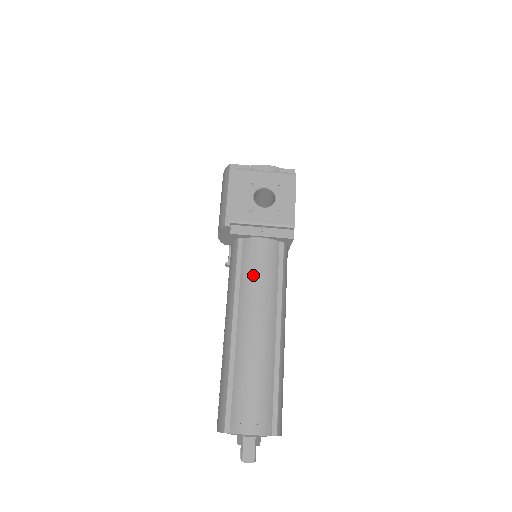
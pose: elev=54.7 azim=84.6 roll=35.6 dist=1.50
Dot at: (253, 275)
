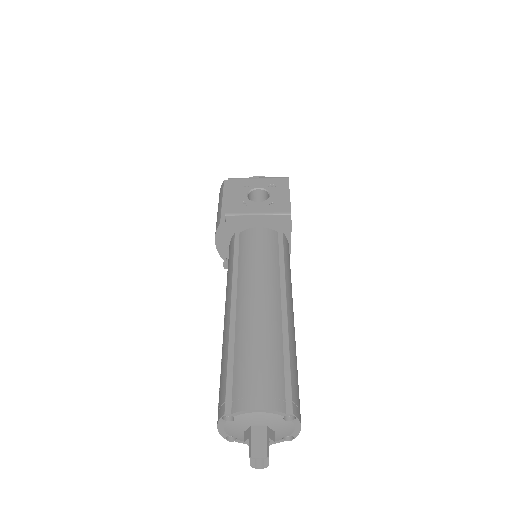
Dot at: (251, 257)
